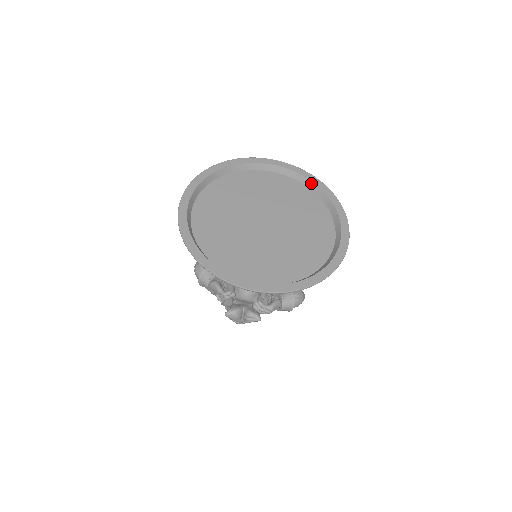
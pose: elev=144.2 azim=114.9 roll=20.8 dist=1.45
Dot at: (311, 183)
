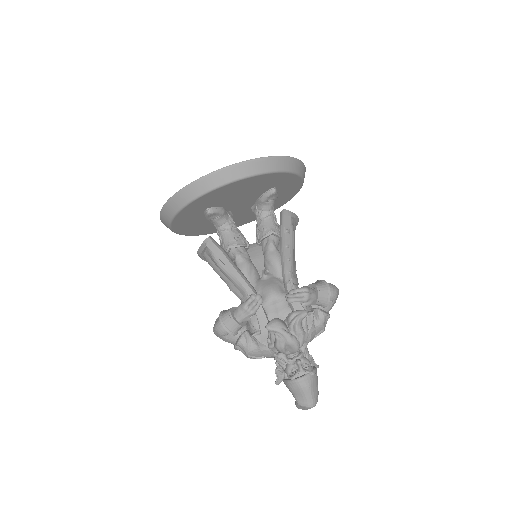
Dot at: occluded
